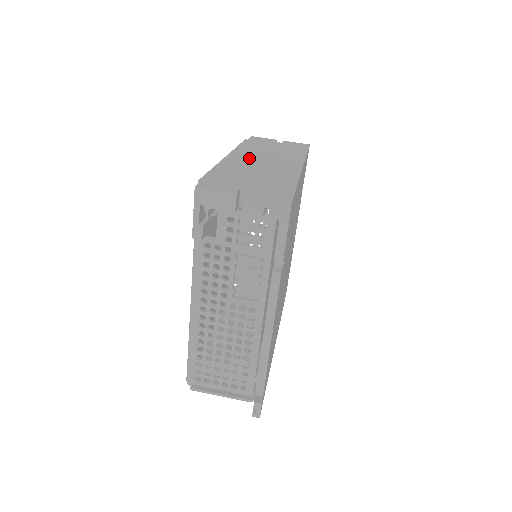
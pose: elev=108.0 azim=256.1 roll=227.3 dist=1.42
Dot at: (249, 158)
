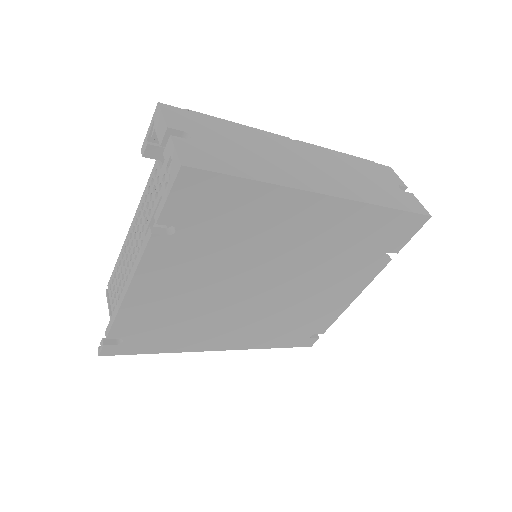
Dot at: (302, 153)
